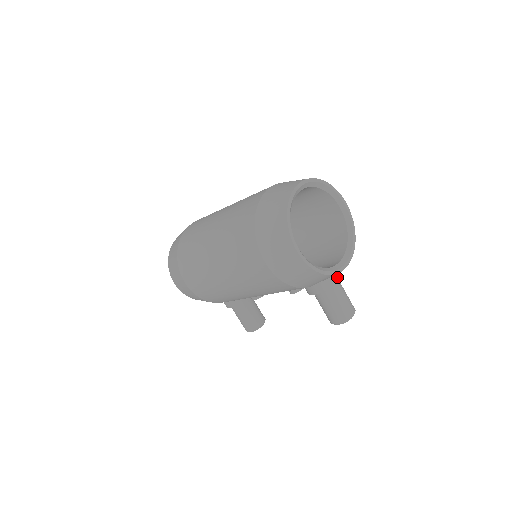
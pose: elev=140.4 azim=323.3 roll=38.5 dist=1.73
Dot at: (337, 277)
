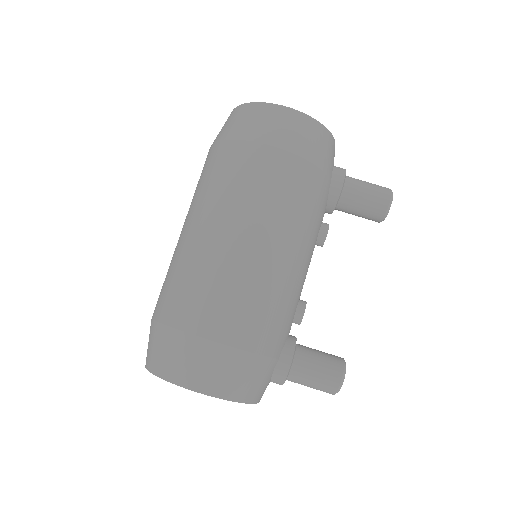
Dot at: occluded
